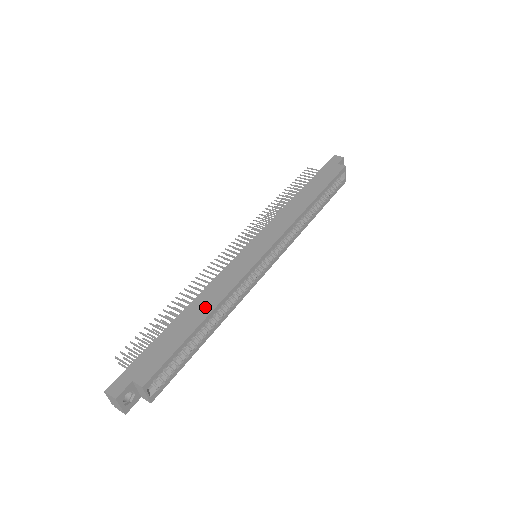
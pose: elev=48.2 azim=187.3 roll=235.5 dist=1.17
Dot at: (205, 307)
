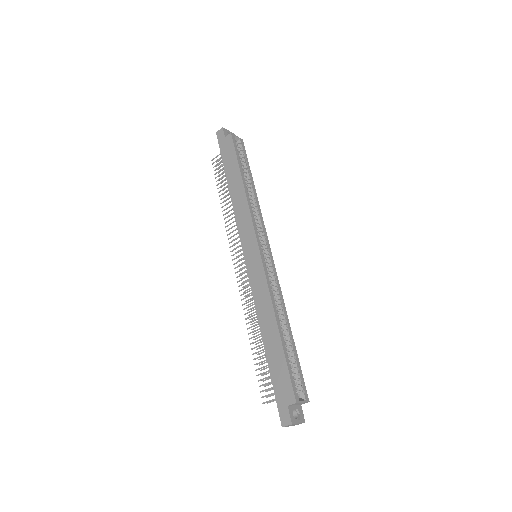
Dot at: (270, 322)
